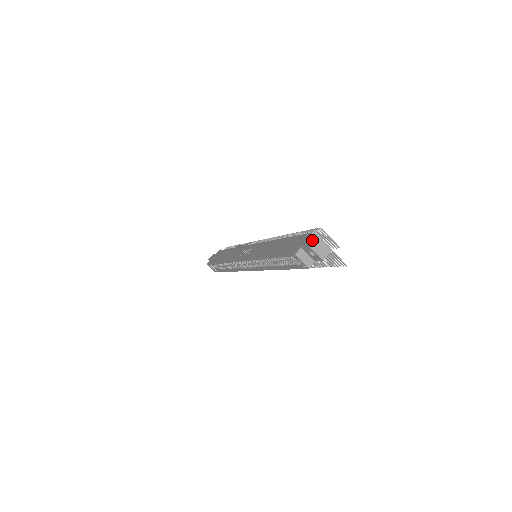
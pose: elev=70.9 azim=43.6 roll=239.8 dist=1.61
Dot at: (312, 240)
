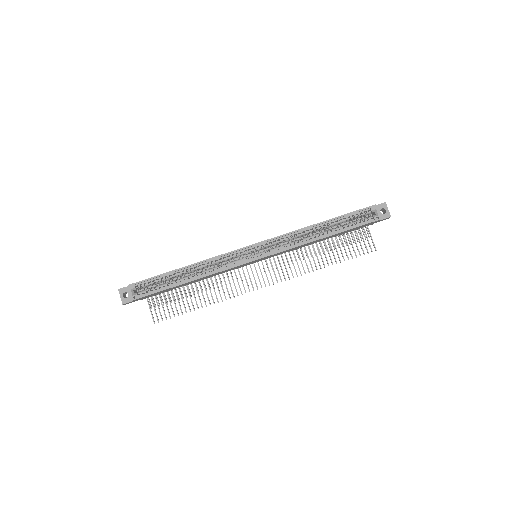
Dot at: occluded
